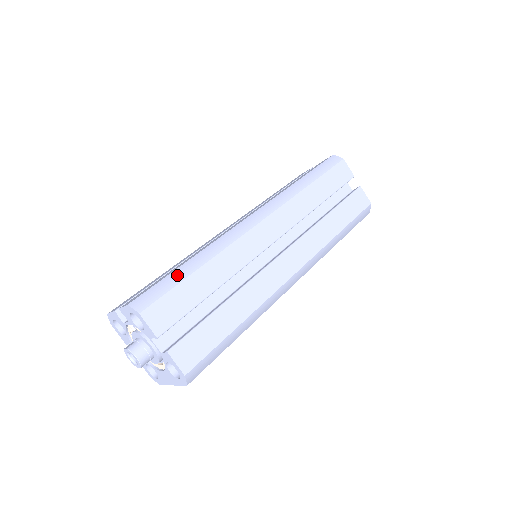
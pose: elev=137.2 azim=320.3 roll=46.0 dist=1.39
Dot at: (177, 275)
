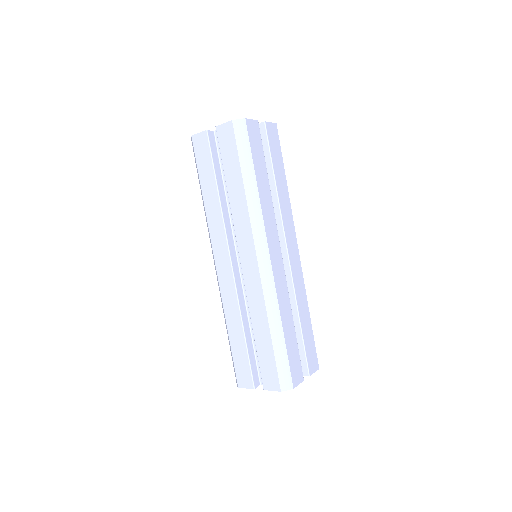
Dot at: (279, 349)
